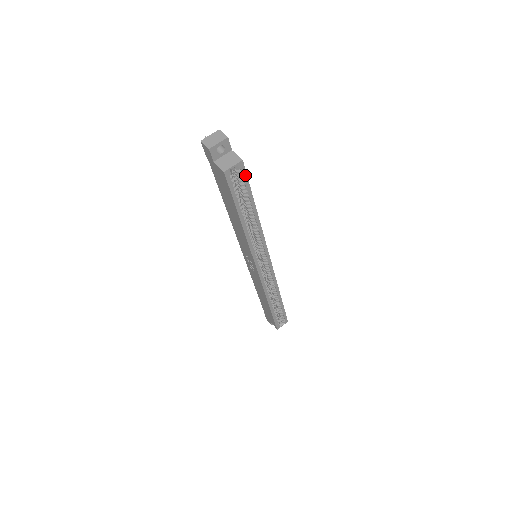
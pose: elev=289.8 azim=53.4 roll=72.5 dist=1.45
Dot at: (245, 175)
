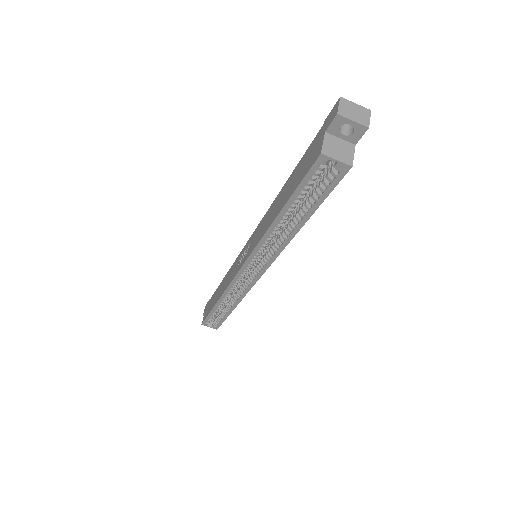
Dot at: (335, 183)
